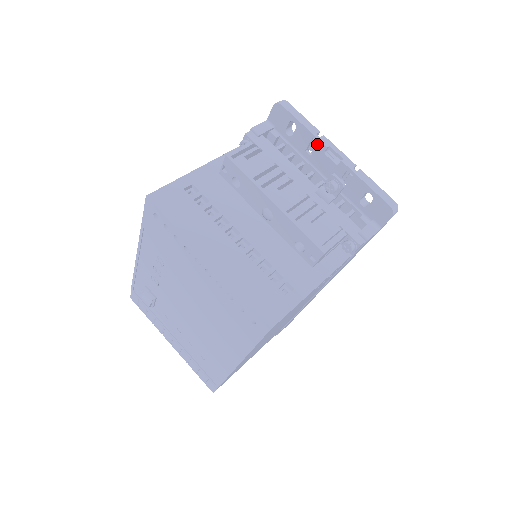
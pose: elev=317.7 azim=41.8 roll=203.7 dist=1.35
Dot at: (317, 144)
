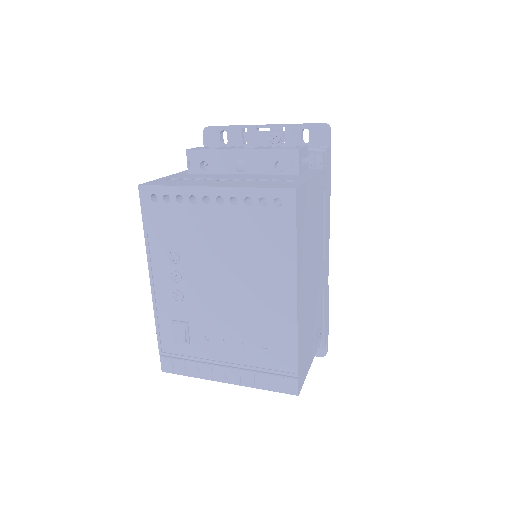
Dot at: (248, 130)
